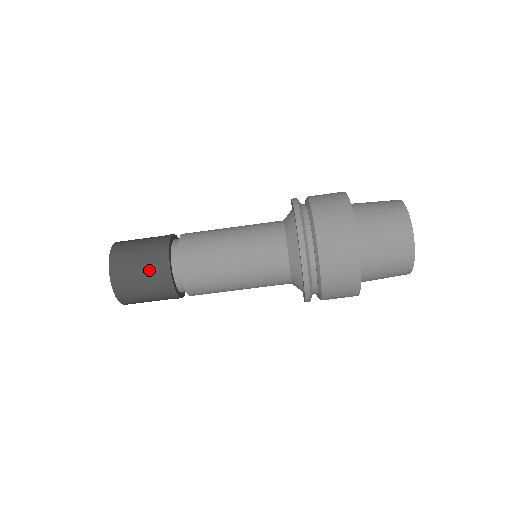
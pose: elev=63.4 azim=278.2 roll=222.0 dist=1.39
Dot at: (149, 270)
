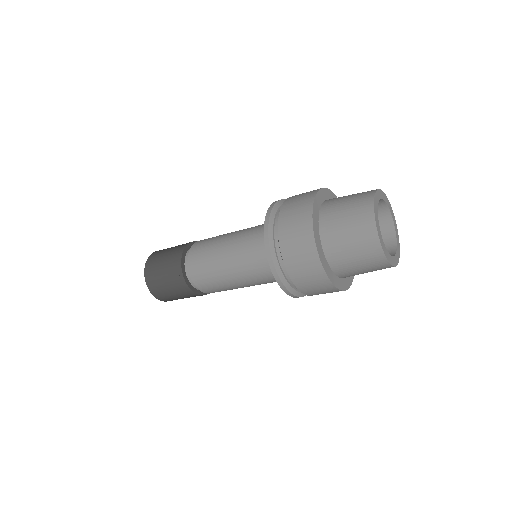
Dot at: (171, 281)
